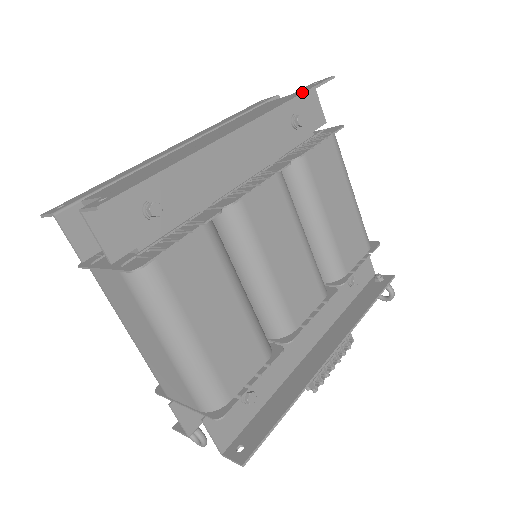
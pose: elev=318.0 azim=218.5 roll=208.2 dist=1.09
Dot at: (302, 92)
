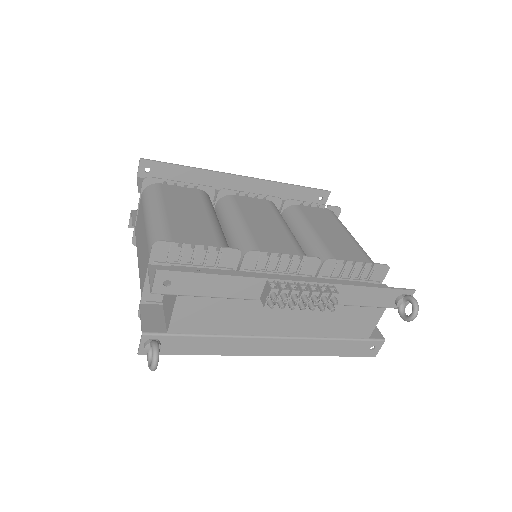
Dot at: (299, 187)
